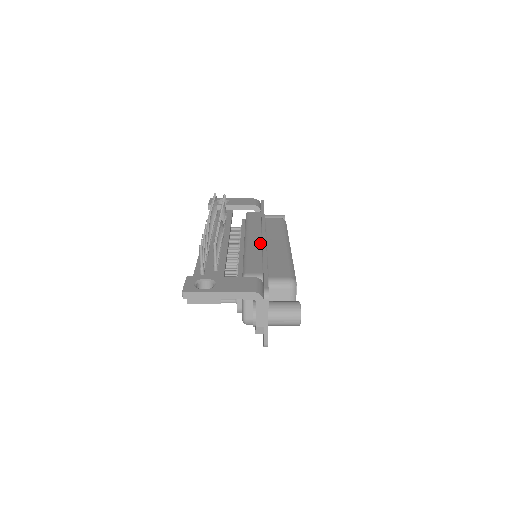
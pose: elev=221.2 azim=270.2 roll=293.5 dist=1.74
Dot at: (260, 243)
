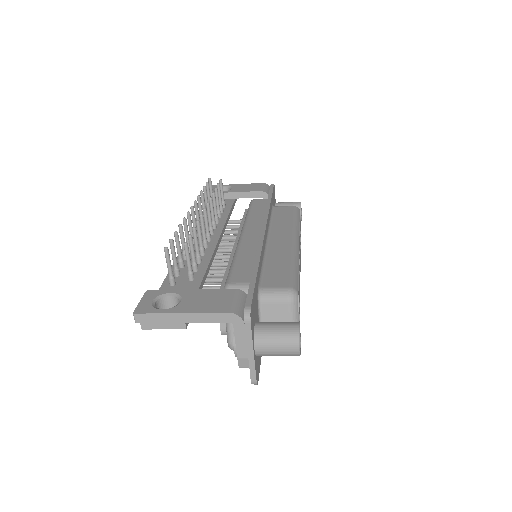
Dot at: (257, 240)
